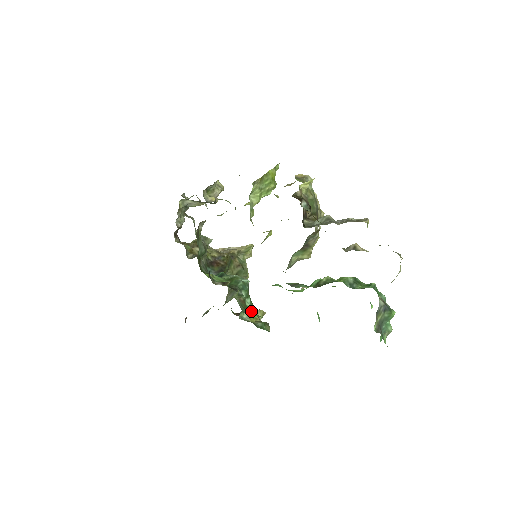
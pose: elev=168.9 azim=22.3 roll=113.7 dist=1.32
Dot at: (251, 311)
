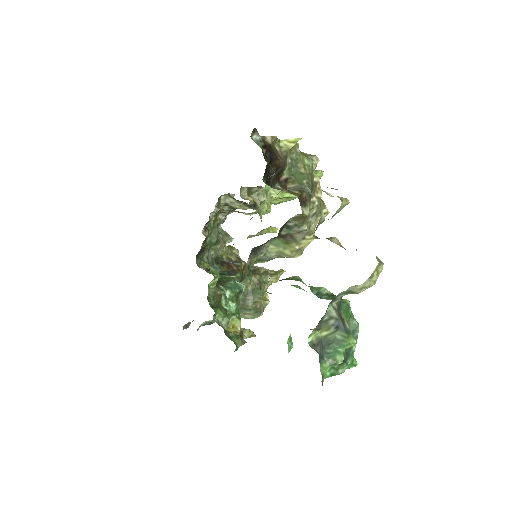
Dot at: (222, 309)
